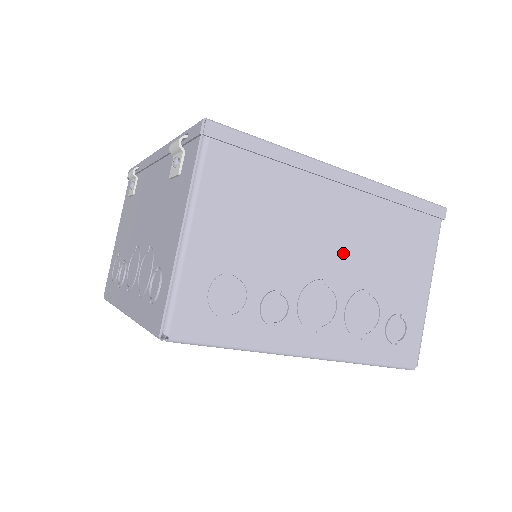
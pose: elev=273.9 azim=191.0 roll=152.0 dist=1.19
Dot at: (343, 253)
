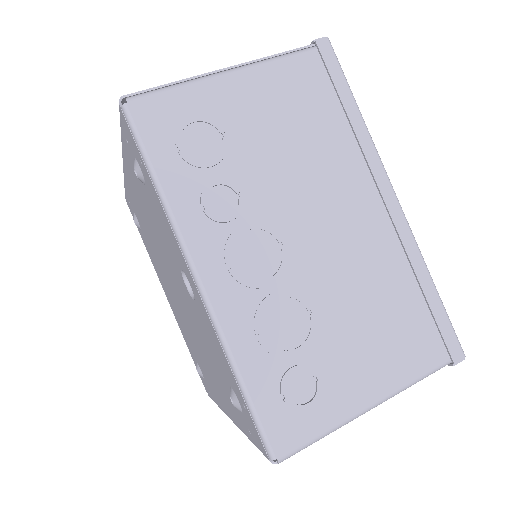
Dot at: (326, 248)
